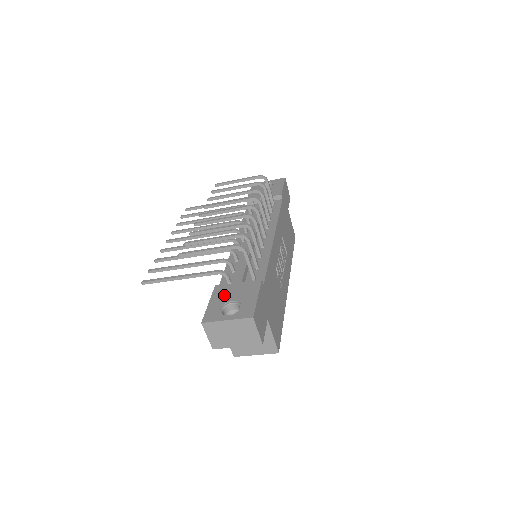
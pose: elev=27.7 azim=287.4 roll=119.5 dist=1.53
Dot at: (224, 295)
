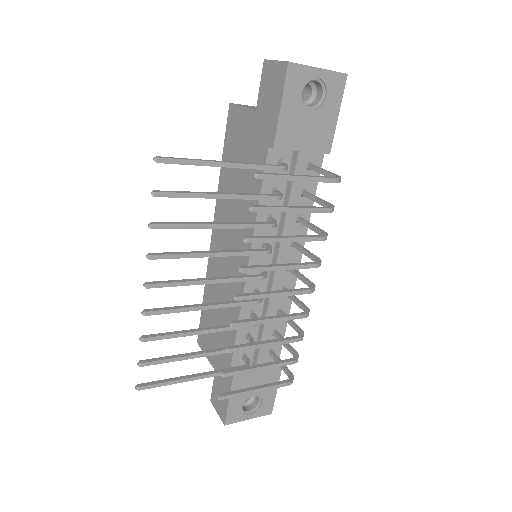
Dot at: occluded
